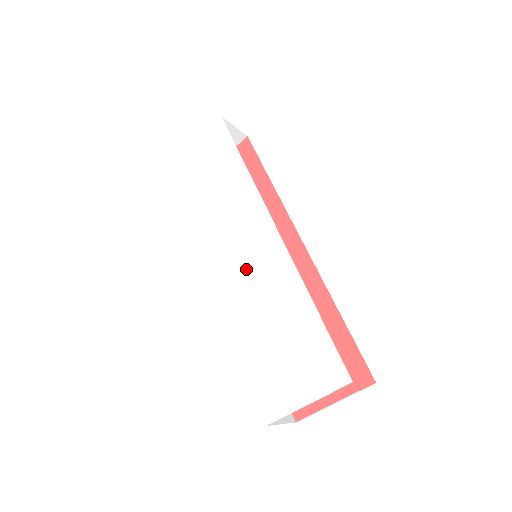
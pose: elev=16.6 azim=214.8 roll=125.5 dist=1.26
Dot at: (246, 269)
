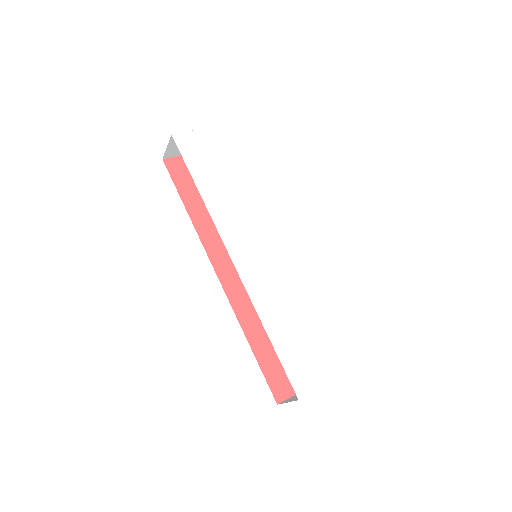
Dot at: (271, 265)
